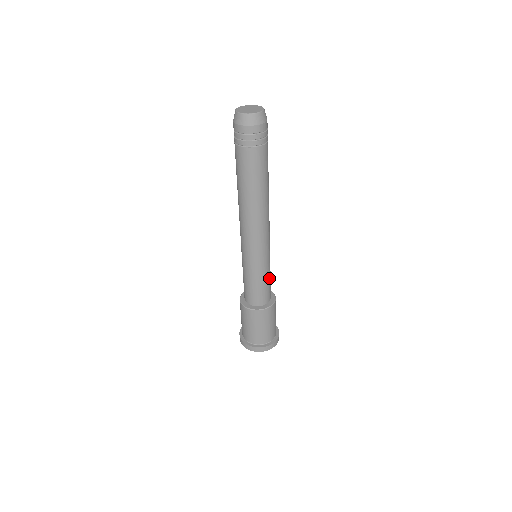
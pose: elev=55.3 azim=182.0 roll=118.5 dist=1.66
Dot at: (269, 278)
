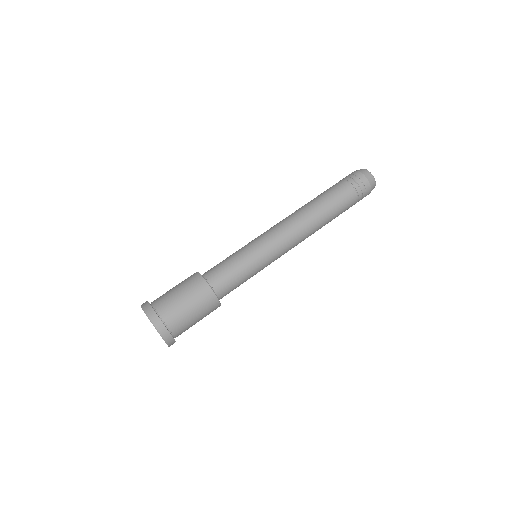
Dot at: occluded
